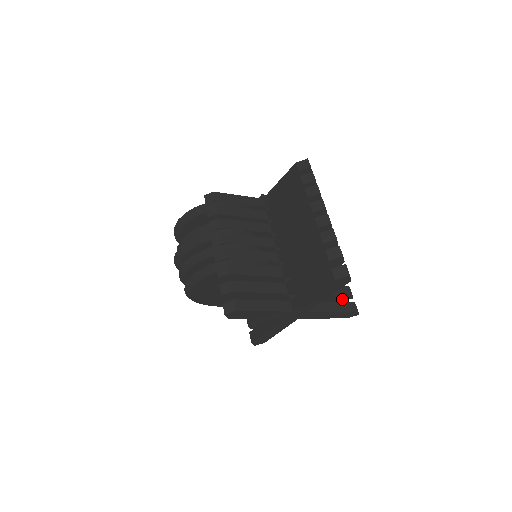
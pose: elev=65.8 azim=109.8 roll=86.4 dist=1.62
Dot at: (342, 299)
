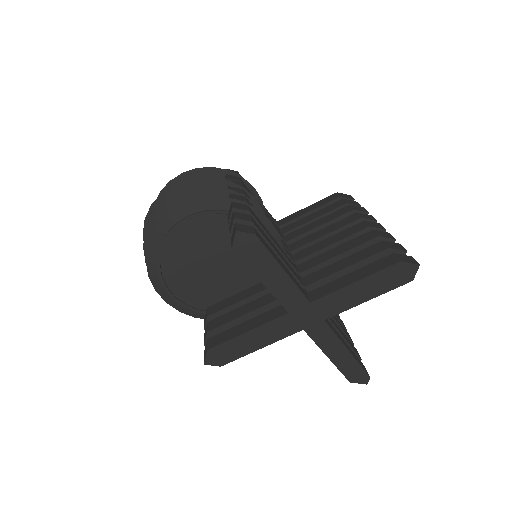
Dot at: occluded
